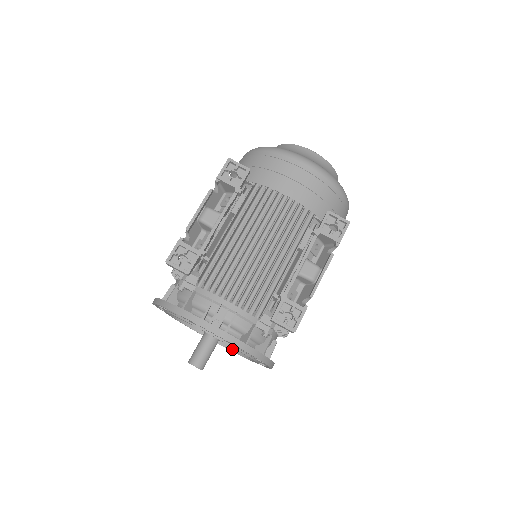
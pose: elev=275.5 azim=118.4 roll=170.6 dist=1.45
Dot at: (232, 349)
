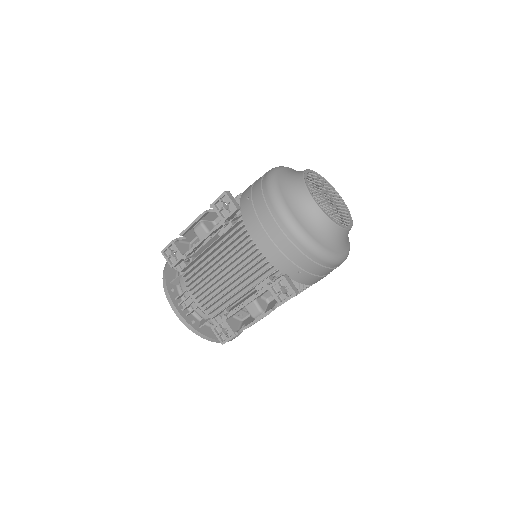
Dot at: occluded
